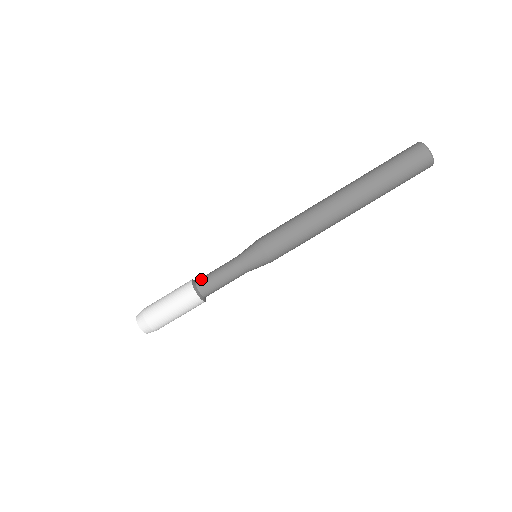
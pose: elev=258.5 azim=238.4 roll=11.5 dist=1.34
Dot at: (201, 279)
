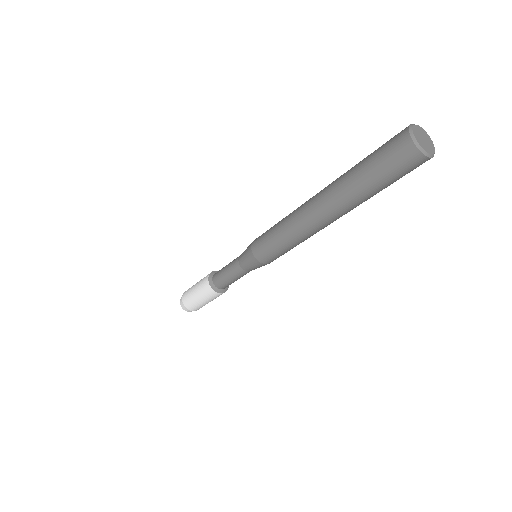
Dot at: (215, 276)
